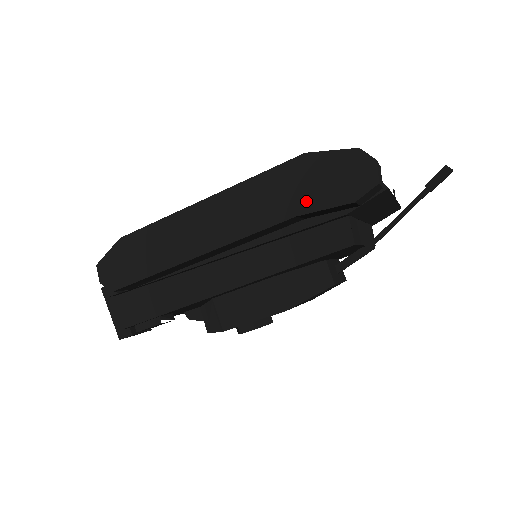
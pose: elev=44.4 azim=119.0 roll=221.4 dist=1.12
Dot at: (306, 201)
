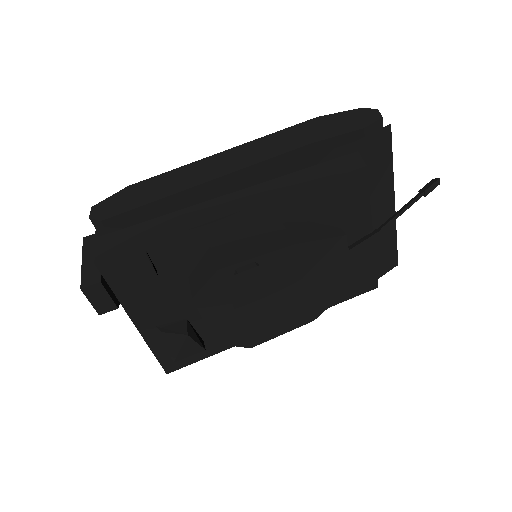
Dot at: (320, 135)
